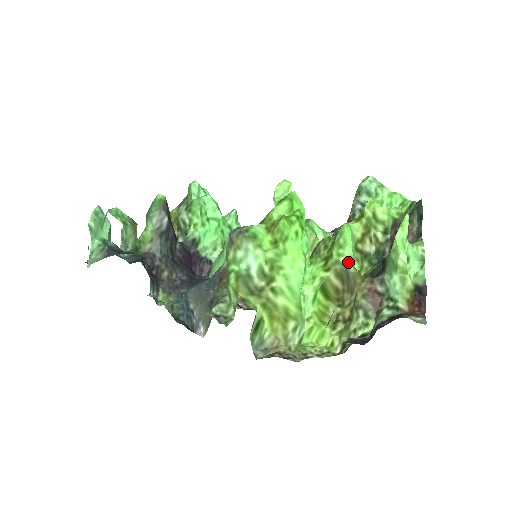
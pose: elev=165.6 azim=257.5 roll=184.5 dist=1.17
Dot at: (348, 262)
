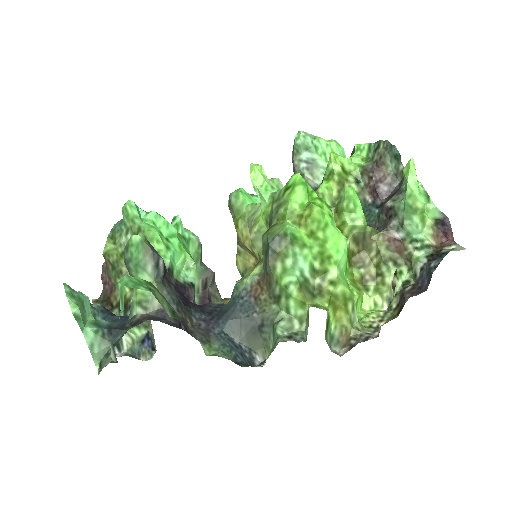
Dot at: (364, 223)
